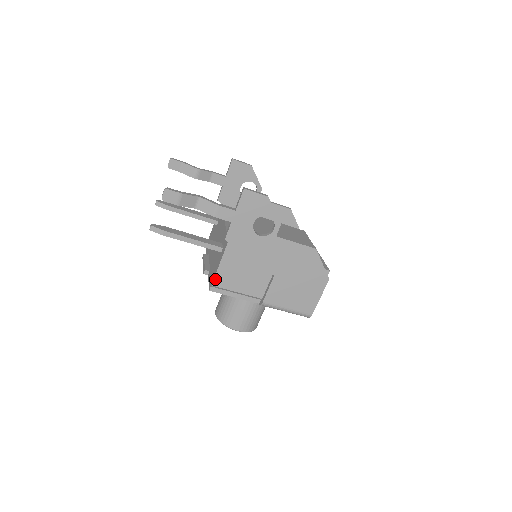
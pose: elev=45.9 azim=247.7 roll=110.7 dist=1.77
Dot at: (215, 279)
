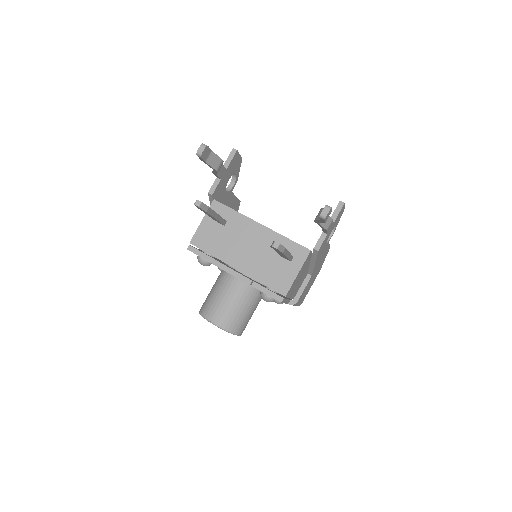
Dot at: (289, 290)
